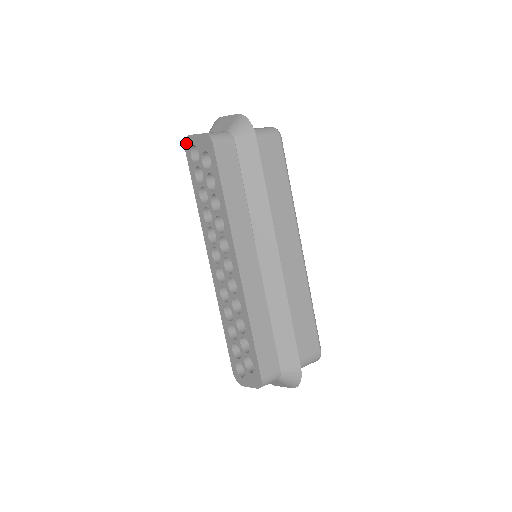
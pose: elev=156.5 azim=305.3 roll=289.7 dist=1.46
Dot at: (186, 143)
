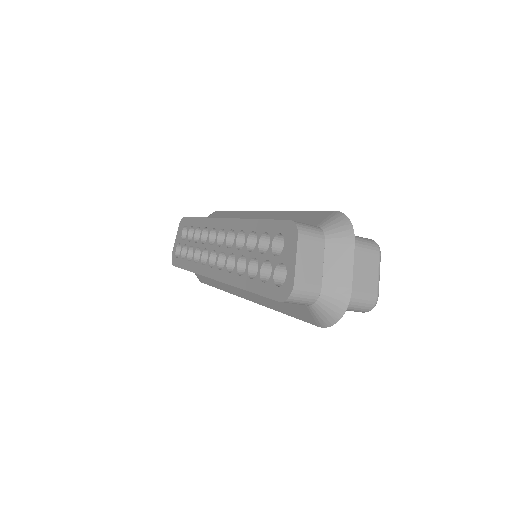
Dot at: (172, 260)
